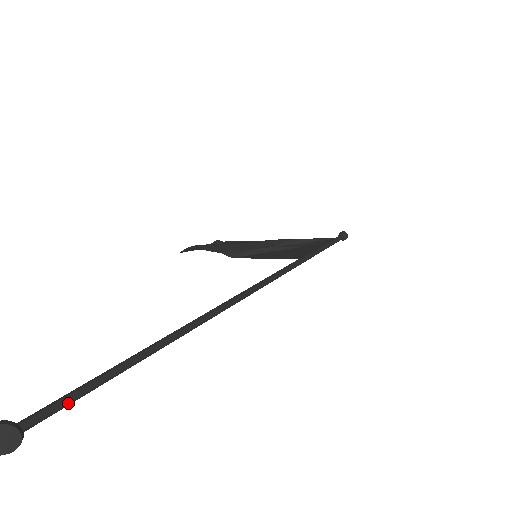
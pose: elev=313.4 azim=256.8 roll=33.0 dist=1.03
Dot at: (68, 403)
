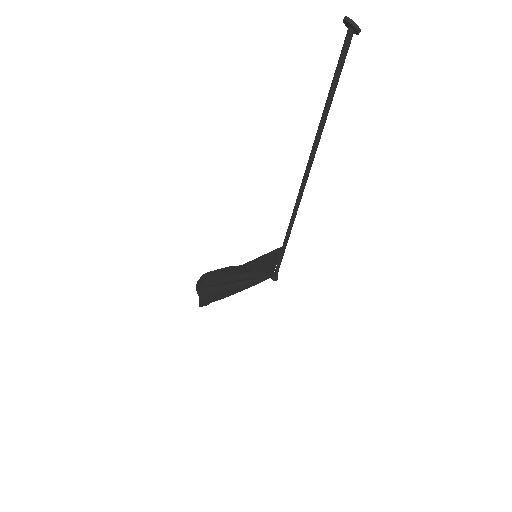
Dot at: (343, 62)
